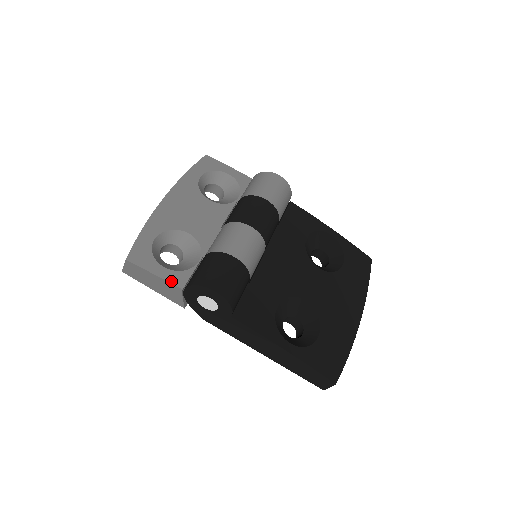
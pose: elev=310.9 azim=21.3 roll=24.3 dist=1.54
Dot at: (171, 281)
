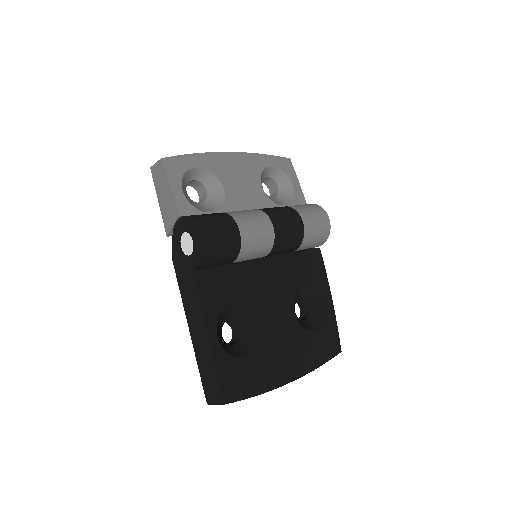
Dot at: (177, 203)
